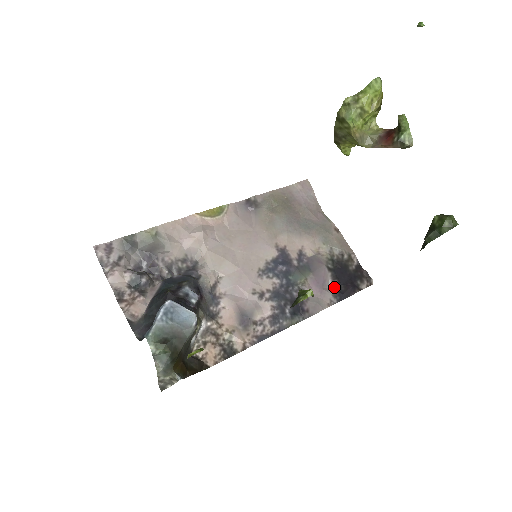
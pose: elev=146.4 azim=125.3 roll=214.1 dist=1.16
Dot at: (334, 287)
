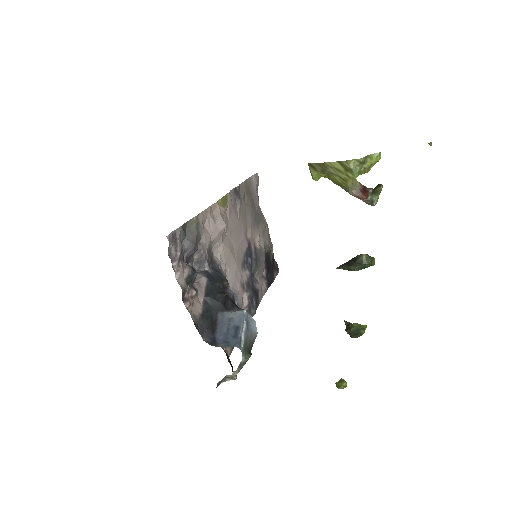
Dot at: (266, 276)
